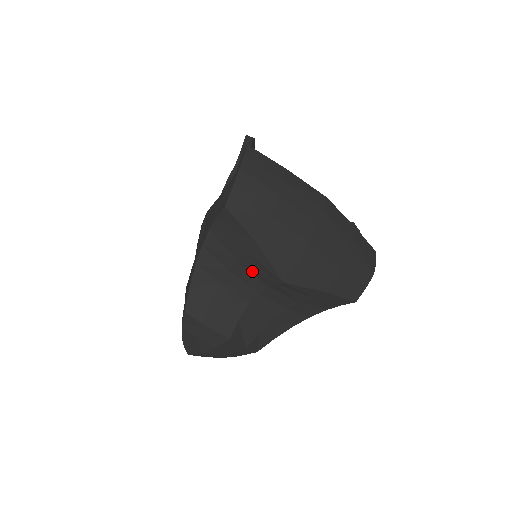
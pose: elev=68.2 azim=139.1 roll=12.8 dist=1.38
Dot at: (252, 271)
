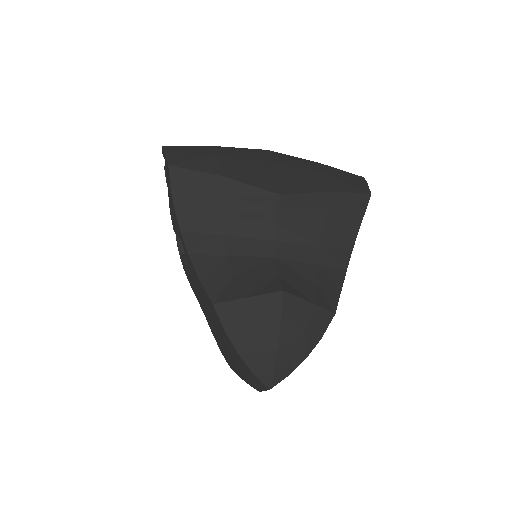
Dot at: (245, 216)
